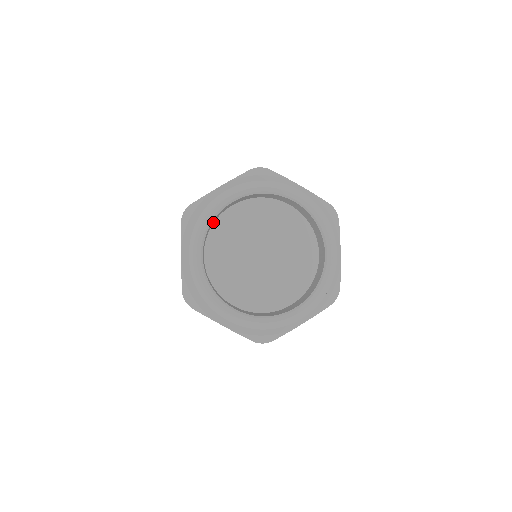
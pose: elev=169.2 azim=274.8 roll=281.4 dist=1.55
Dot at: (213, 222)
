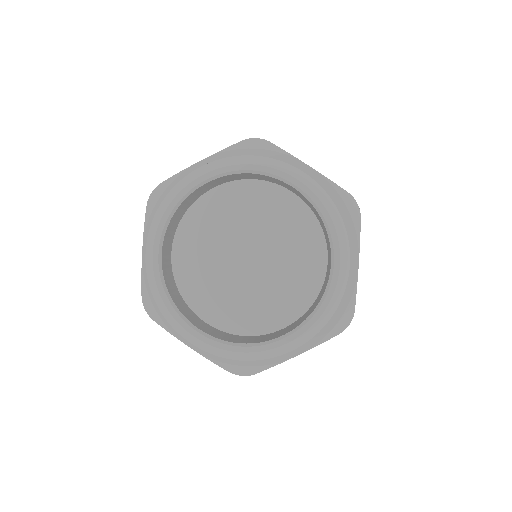
Dot at: (185, 209)
